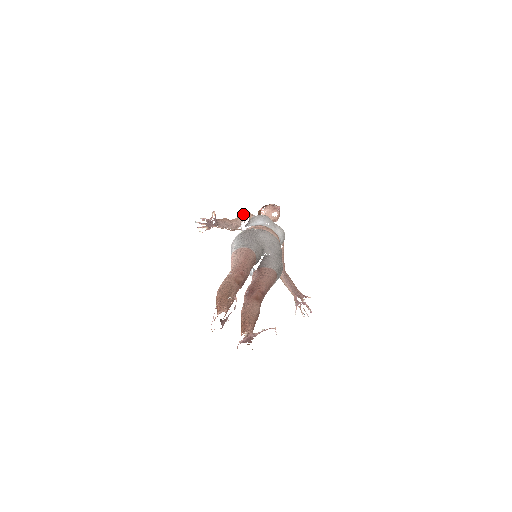
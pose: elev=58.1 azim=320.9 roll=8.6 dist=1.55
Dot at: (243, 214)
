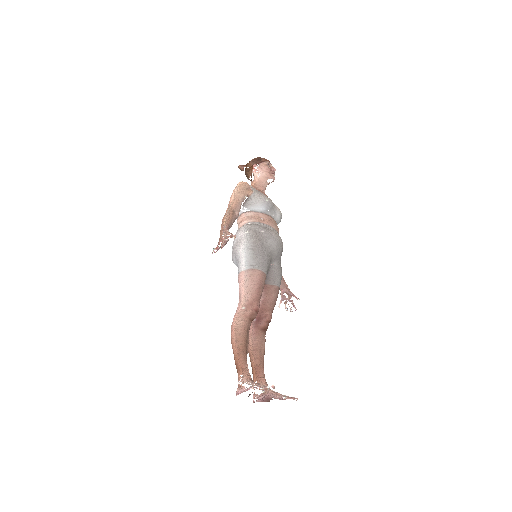
Dot at: (241, 188)
